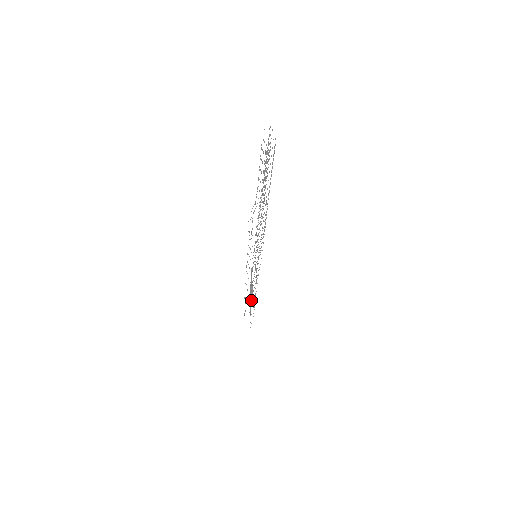
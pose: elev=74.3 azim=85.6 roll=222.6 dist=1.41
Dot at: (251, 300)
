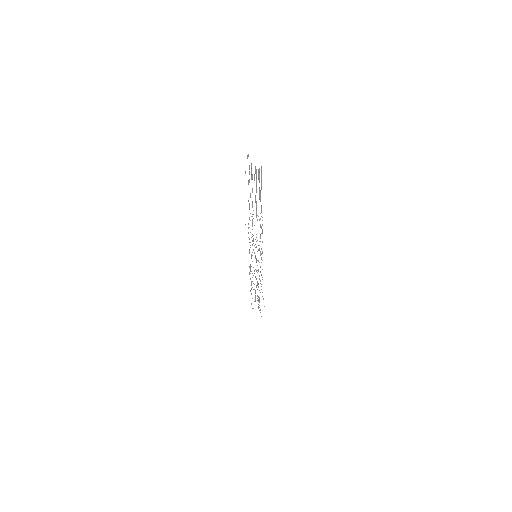
Dot at: occluded
